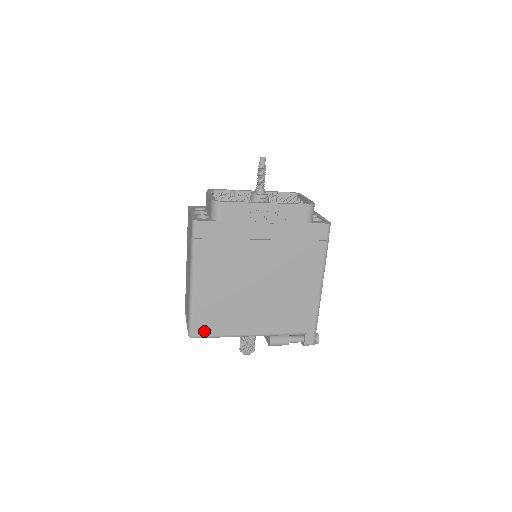
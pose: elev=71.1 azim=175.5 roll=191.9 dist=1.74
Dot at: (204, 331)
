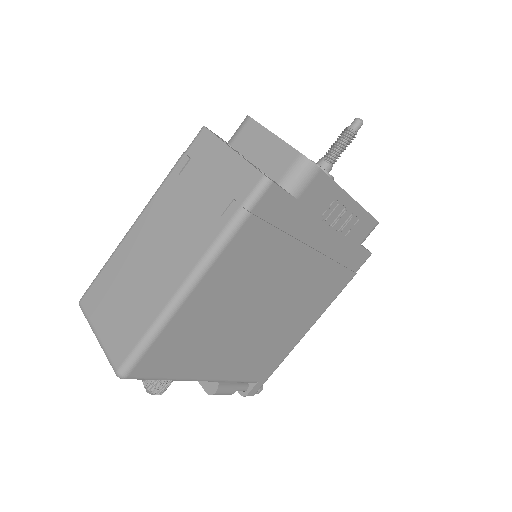
Dot at: (150, 369)
